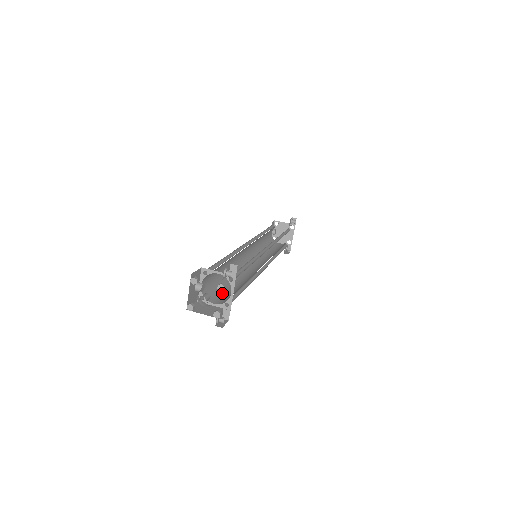
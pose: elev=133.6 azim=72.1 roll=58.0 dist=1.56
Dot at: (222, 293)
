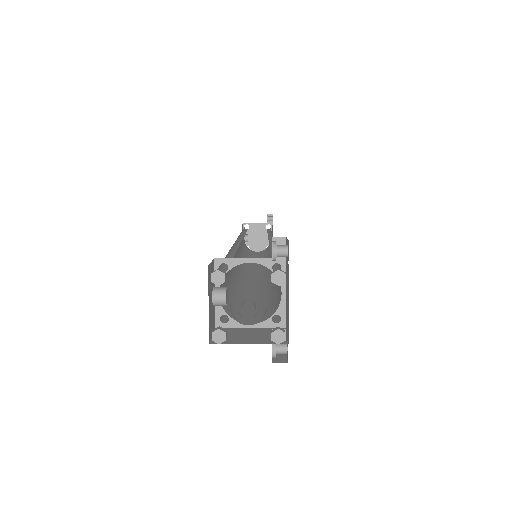
Dot at: (247, 308)
